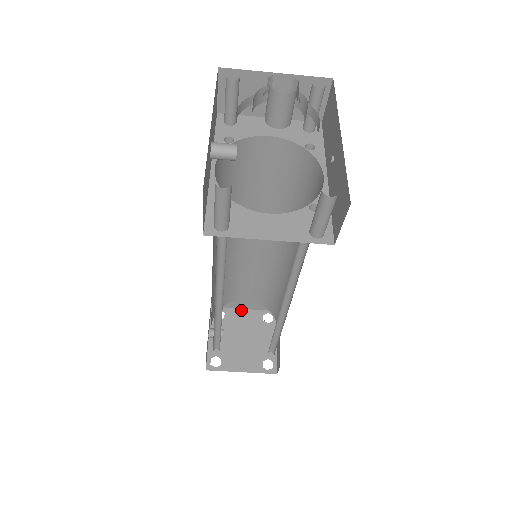
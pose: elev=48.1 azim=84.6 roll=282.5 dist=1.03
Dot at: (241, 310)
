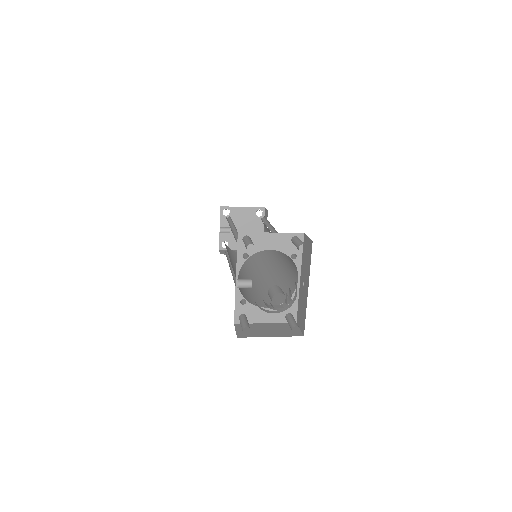
Dot at: (241, 208)
